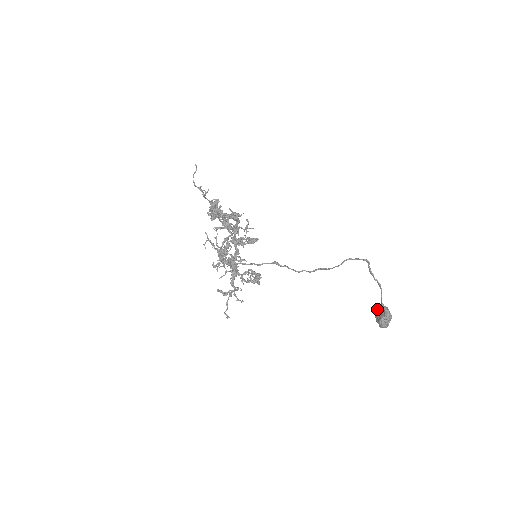
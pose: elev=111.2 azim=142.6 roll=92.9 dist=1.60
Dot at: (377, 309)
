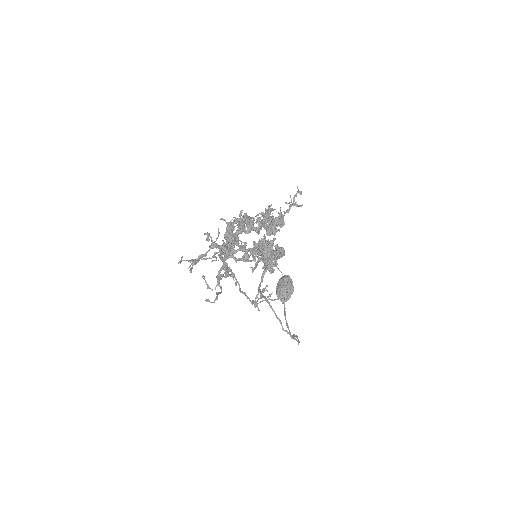
Dot at: (288, 288)
